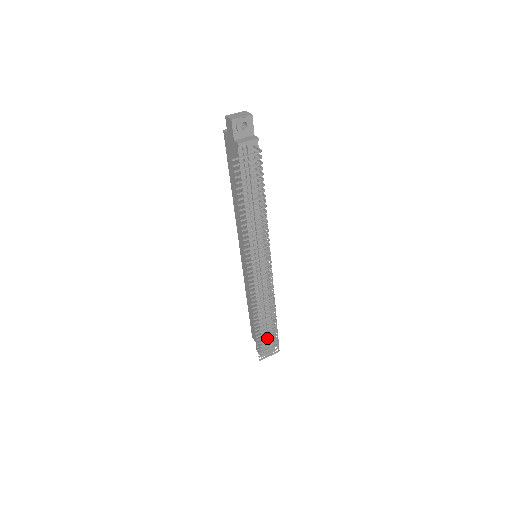
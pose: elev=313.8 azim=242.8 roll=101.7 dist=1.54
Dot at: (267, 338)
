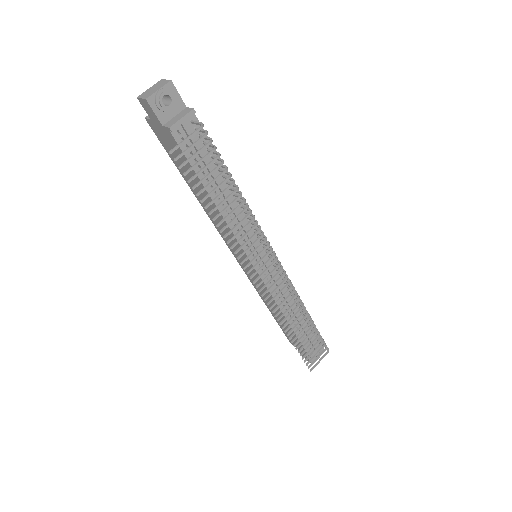
Dot at: occluded
